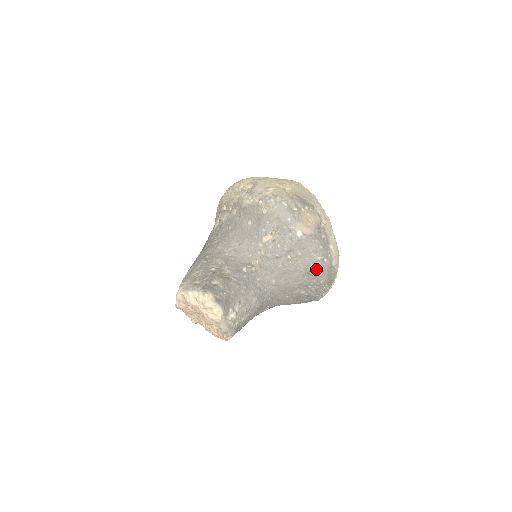
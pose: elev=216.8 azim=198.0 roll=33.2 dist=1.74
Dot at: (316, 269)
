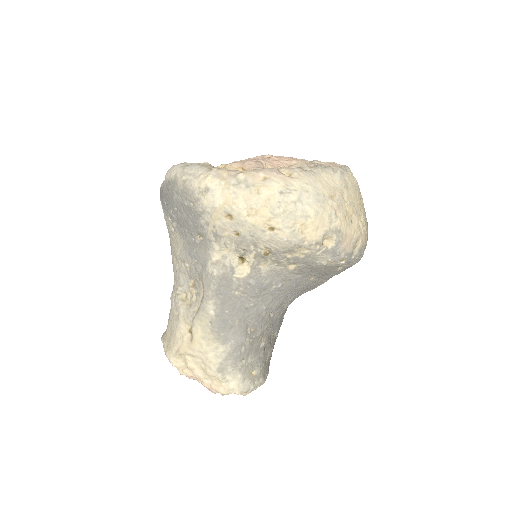
Dot at: occluded
